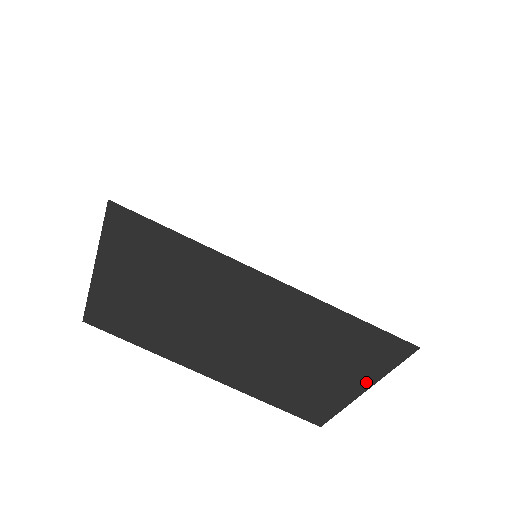
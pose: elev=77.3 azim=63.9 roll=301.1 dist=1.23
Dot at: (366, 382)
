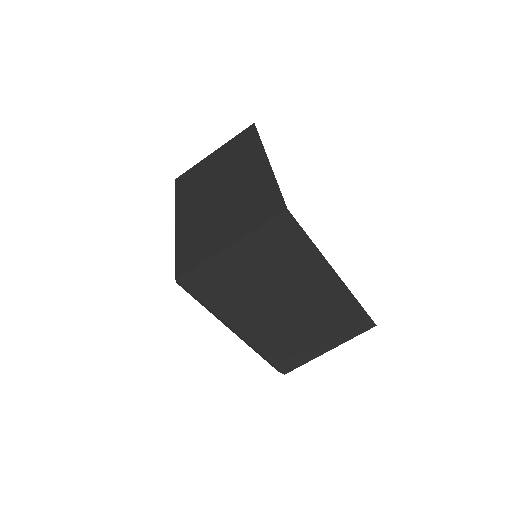
Dot at: (336, 344)
